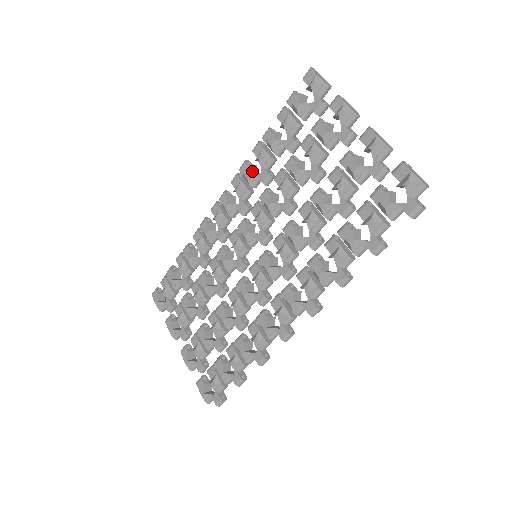
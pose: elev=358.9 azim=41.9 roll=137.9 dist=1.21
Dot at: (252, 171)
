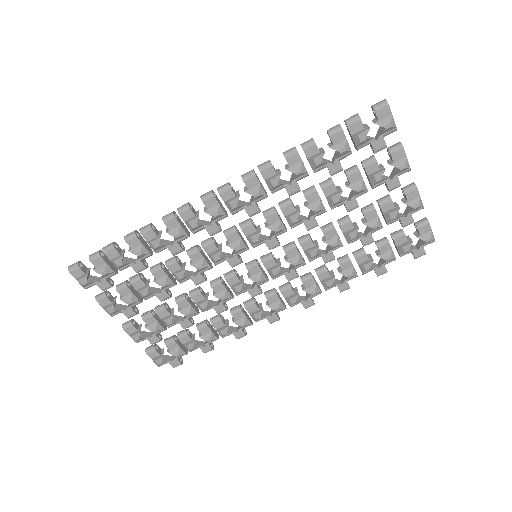
Dot at: (278, 178)
